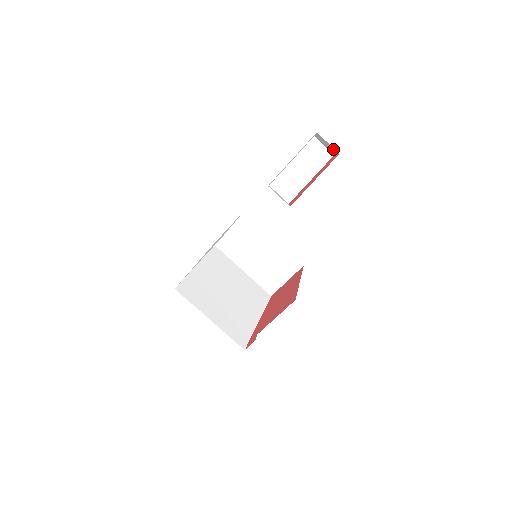
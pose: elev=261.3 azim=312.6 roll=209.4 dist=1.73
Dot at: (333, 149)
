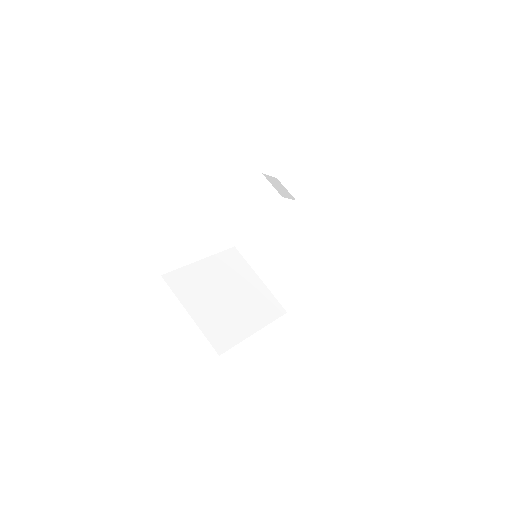
Dot at: occluded
